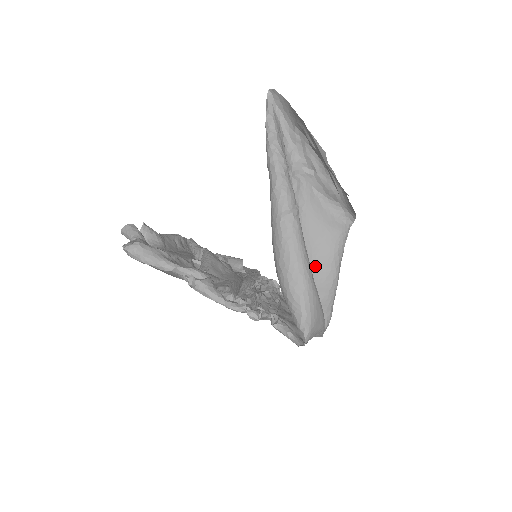
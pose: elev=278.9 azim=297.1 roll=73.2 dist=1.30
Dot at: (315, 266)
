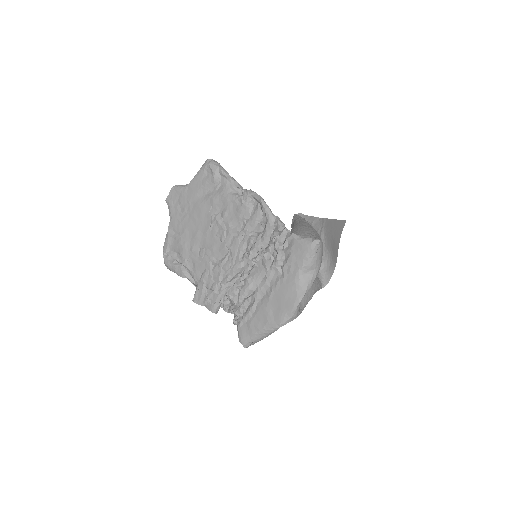
Dot at: occluded
